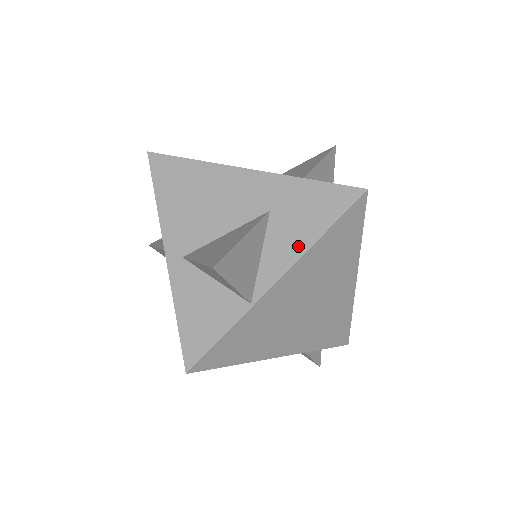
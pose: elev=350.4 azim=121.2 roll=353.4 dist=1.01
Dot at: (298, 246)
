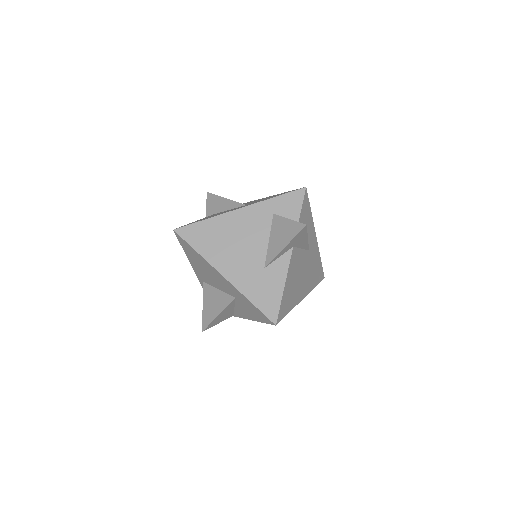
Dot at: (249, 316)
